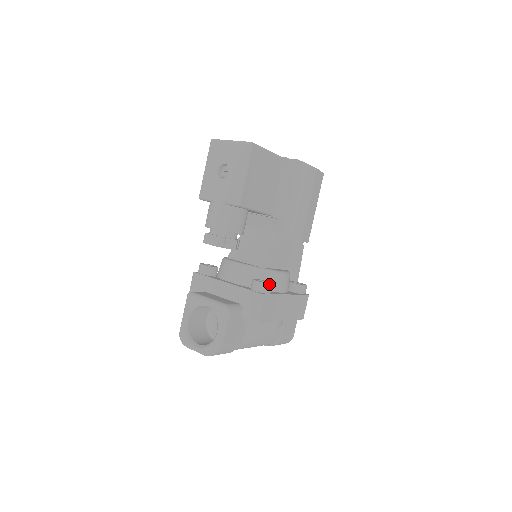
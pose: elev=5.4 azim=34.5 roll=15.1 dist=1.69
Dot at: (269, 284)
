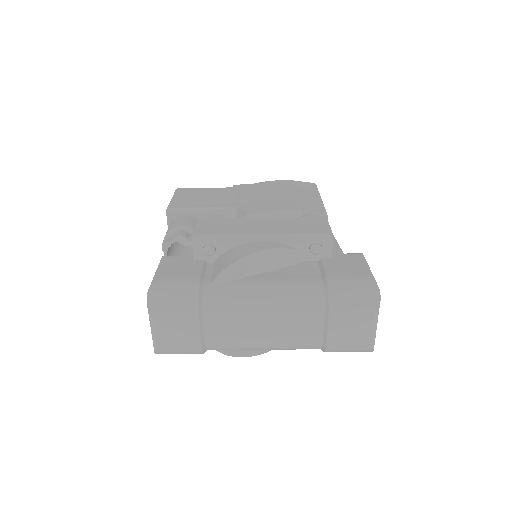
Dot at: (210, 215)
